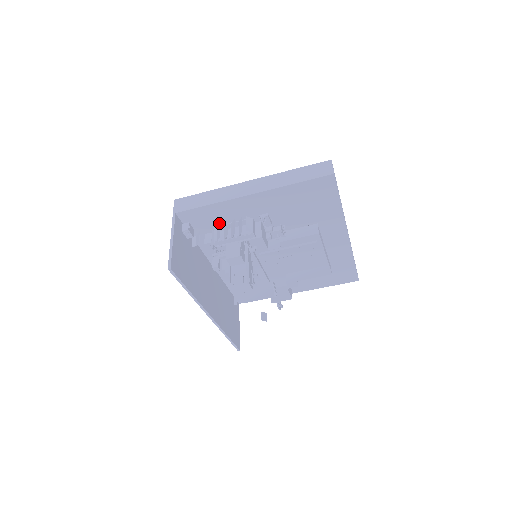
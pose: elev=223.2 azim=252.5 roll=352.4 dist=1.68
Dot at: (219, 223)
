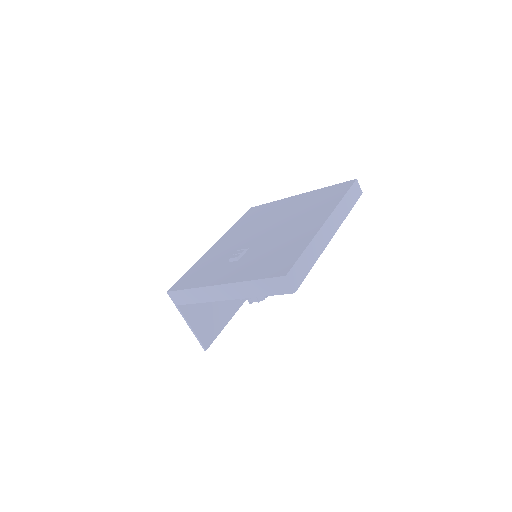
Dot at: occluded
